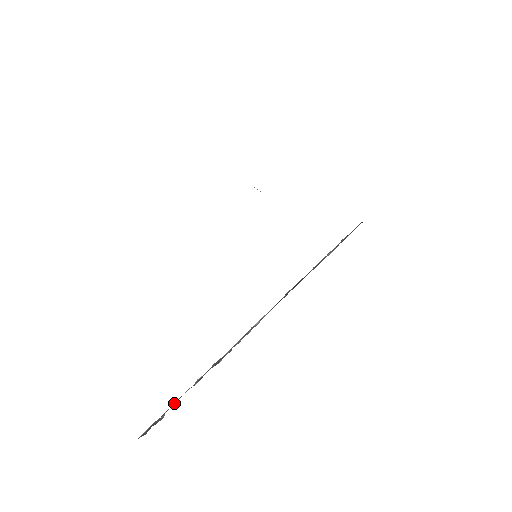
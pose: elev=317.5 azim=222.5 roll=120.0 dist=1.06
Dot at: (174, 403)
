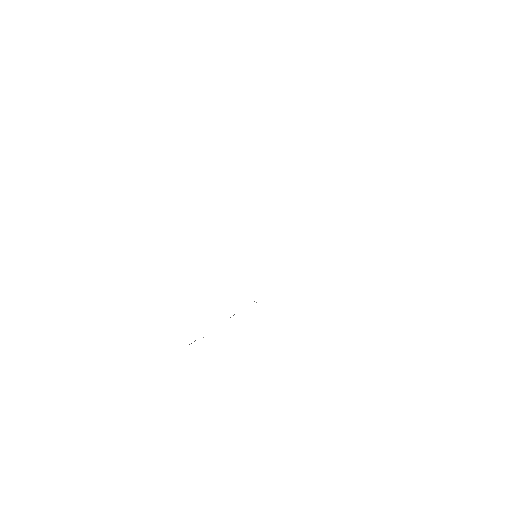
Dot at: occluded
